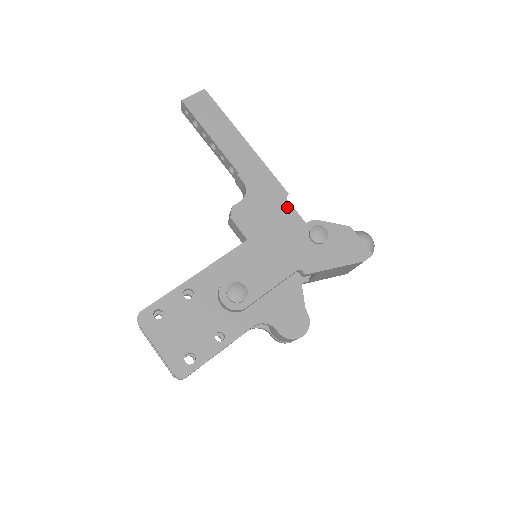
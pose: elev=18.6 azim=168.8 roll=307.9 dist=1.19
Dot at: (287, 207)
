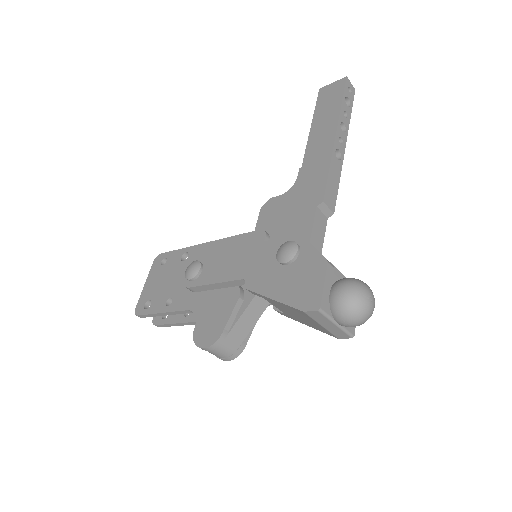
Dot at: (309, 216)
